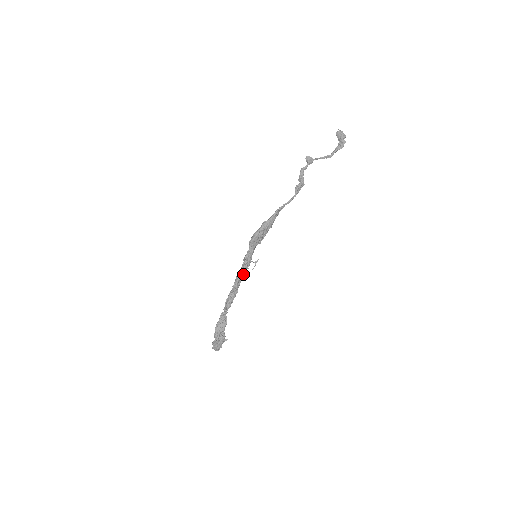
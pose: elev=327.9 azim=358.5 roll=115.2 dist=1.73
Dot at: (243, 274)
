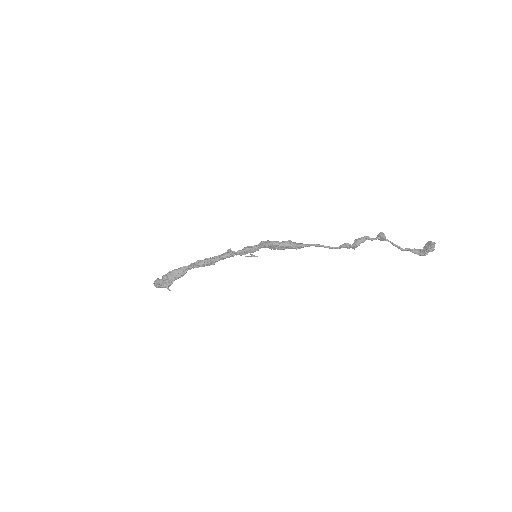
Dot at: (233, 255)
